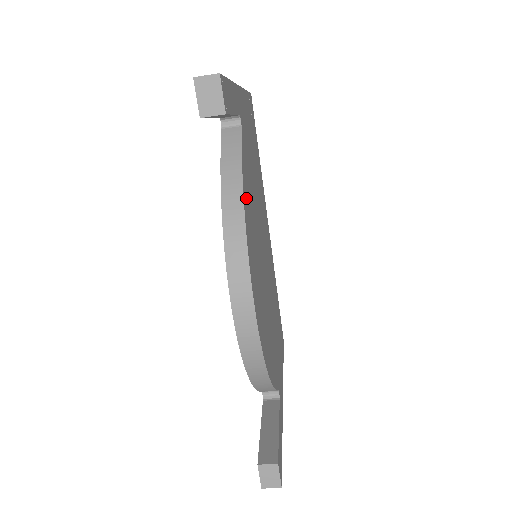
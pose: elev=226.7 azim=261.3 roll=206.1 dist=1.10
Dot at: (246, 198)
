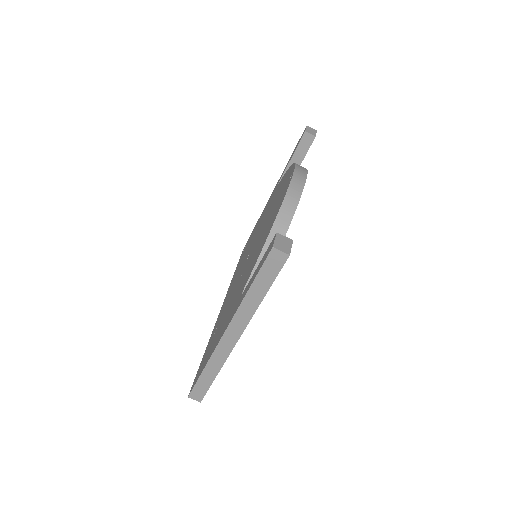
Dot at: occluded
